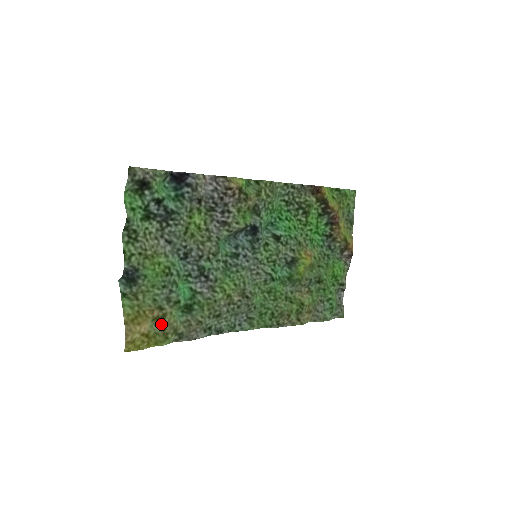
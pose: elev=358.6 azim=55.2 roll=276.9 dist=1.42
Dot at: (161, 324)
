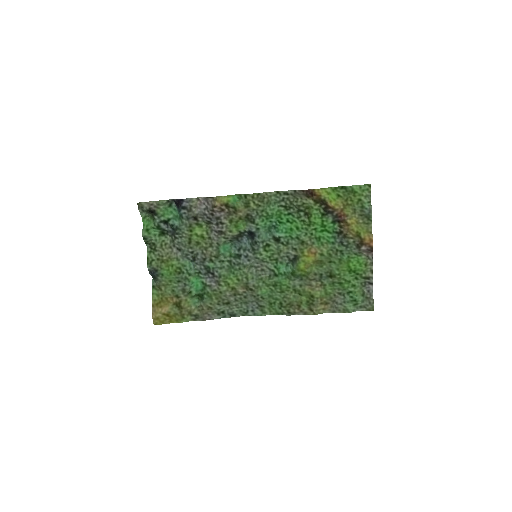
Dot at: (179, 307)
